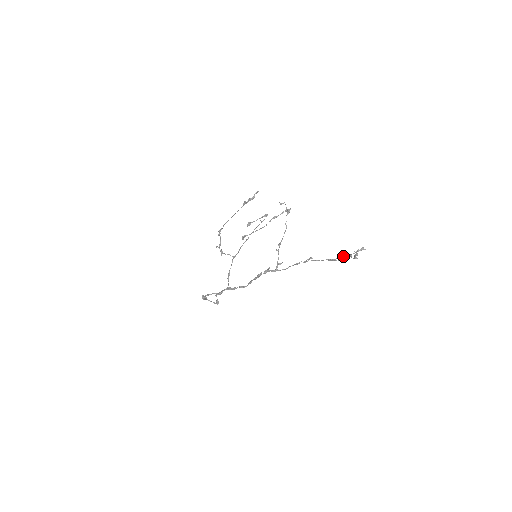
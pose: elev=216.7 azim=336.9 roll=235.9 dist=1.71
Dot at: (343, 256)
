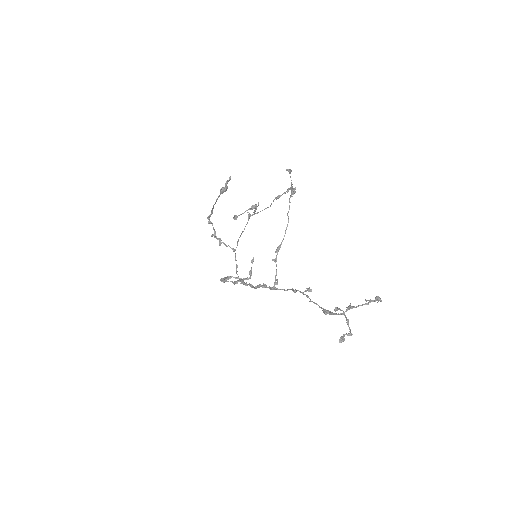
Dot at: (340, 314)
